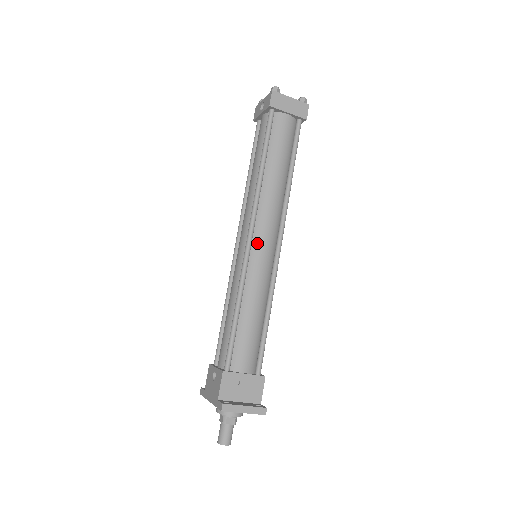
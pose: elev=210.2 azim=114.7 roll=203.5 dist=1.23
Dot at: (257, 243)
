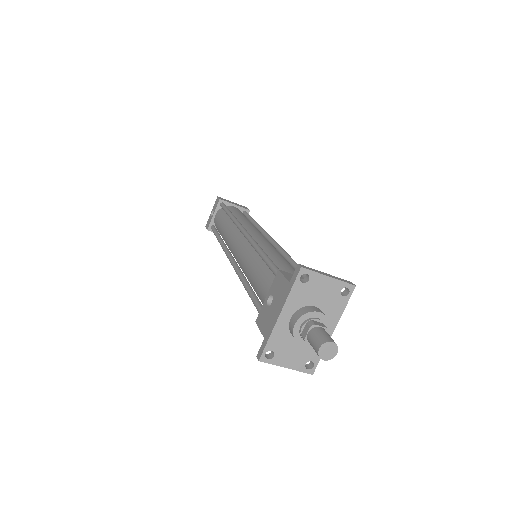
Dot at: (253, 235)
